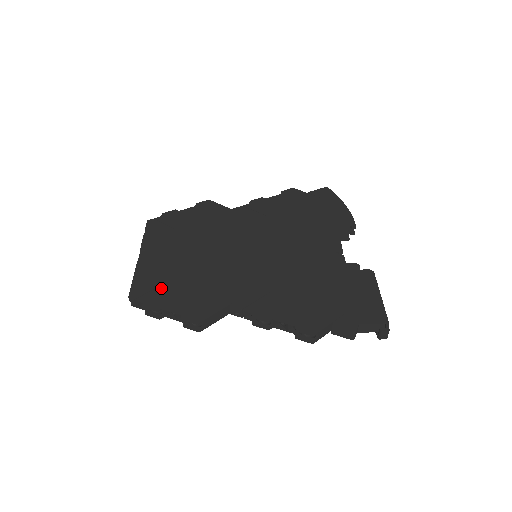
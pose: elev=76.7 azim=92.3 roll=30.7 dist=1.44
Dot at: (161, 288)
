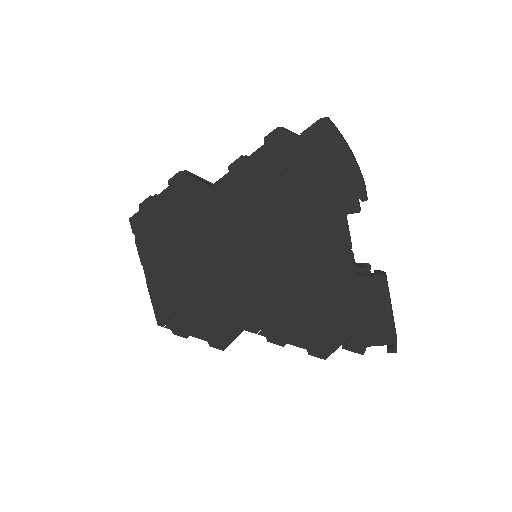
Dot at: (180, 314)
